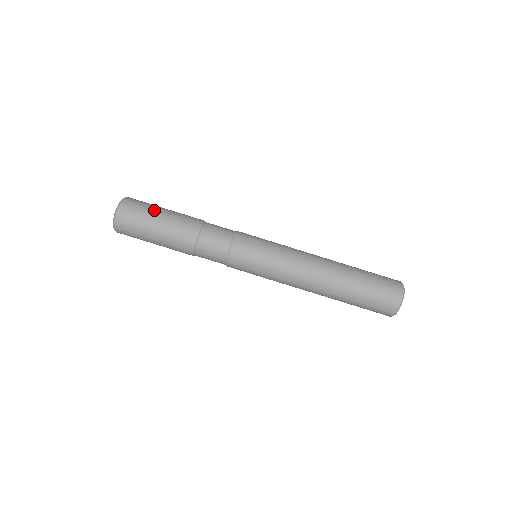
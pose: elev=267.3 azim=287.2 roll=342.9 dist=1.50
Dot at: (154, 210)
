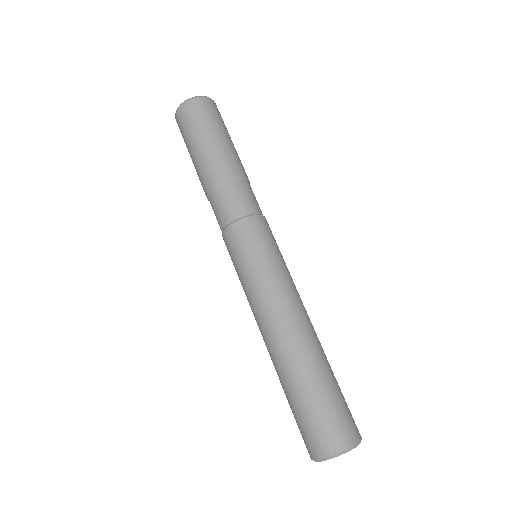
Dot at: (210, 128)
